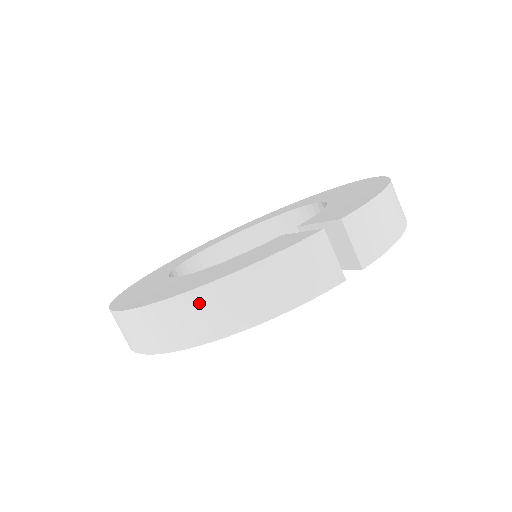
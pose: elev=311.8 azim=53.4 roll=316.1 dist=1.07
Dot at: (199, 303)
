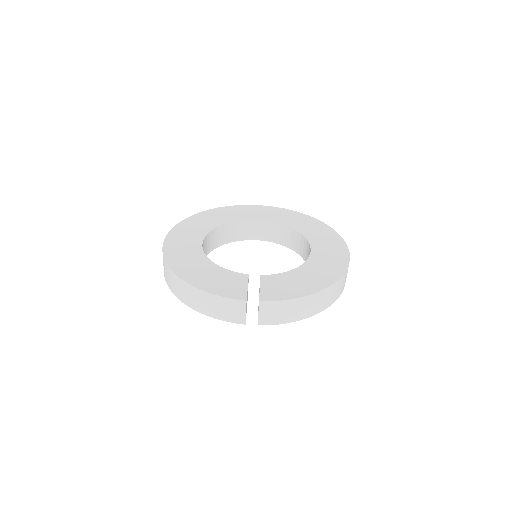
Dot at: (182, 285)
